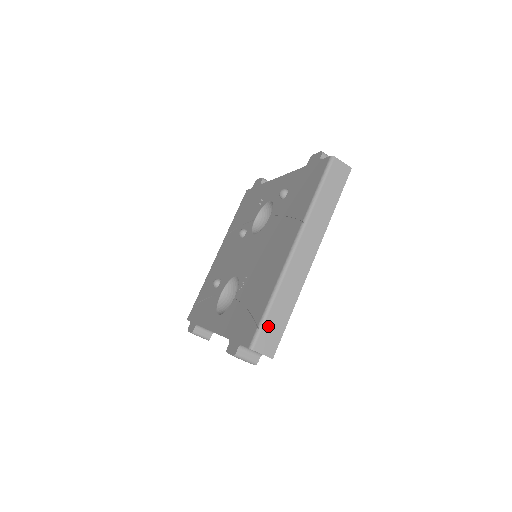
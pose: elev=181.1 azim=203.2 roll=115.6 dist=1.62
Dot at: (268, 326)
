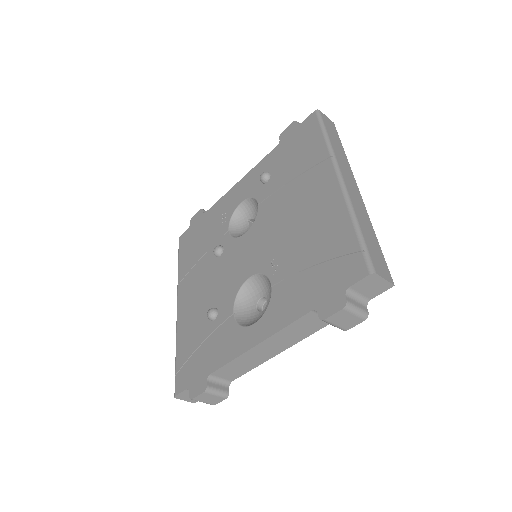
Dot at: (370, 248)
